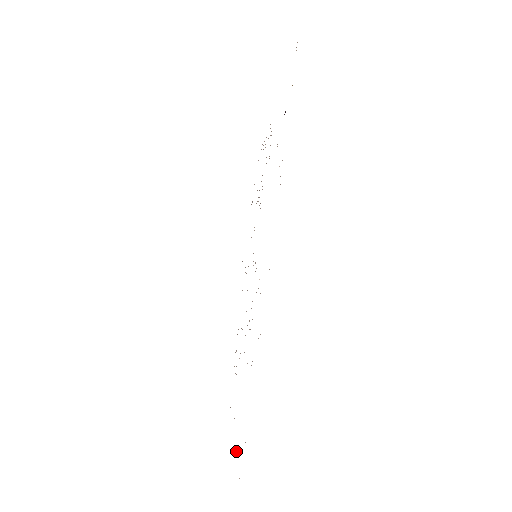
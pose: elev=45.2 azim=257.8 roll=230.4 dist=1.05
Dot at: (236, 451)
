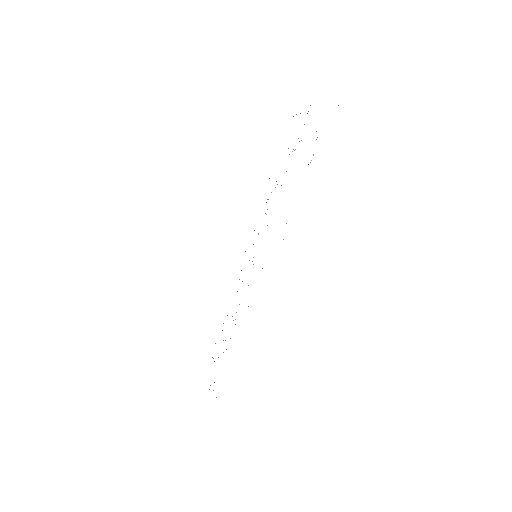
Dot at: occluded
